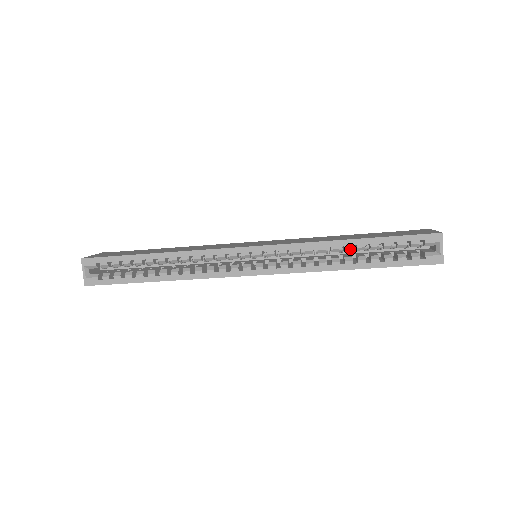
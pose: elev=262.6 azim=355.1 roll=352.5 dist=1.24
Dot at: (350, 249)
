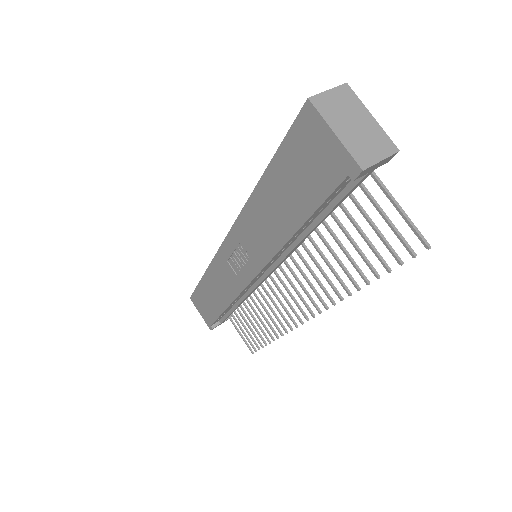
Dot at: occluded
